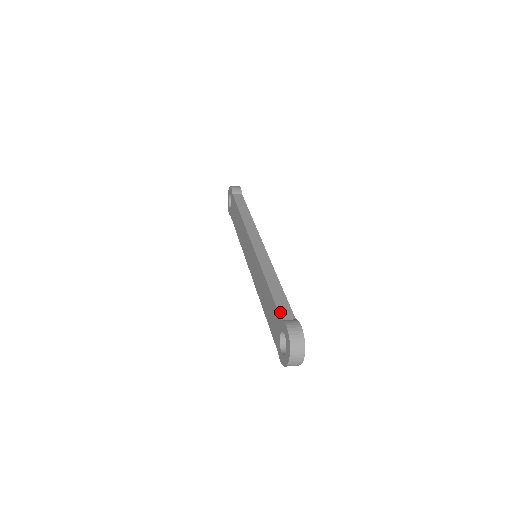
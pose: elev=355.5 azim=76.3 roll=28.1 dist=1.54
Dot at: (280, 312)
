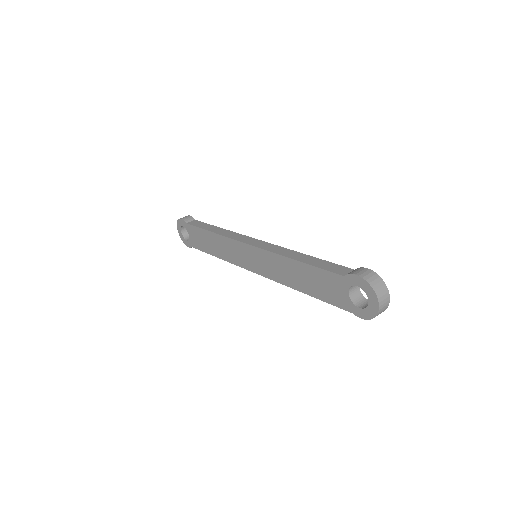
Dot at: (335, 272)
